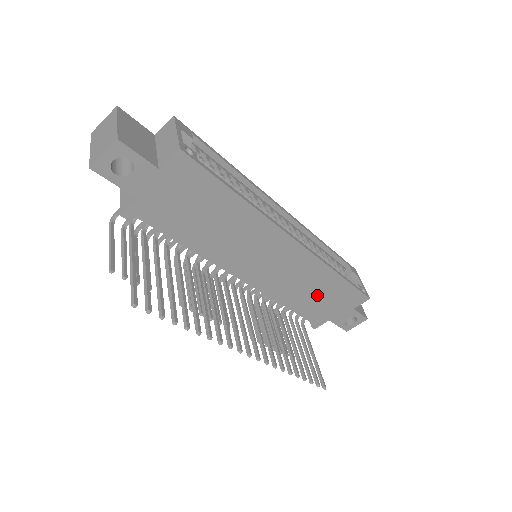
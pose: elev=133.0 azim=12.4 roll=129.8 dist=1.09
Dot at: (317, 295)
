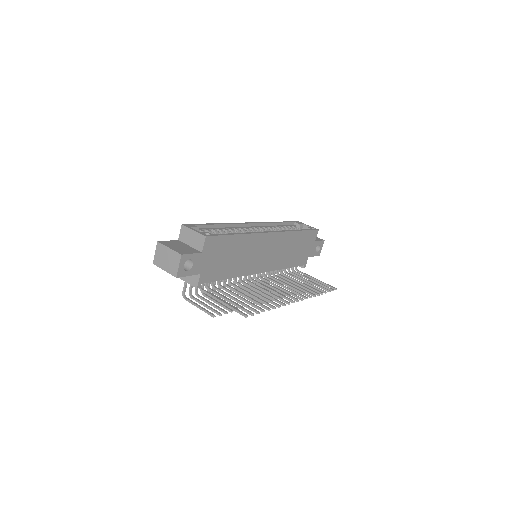
Dot at: (295, 250)
